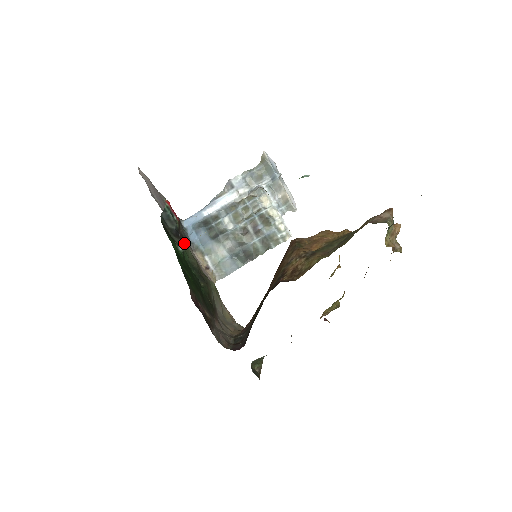
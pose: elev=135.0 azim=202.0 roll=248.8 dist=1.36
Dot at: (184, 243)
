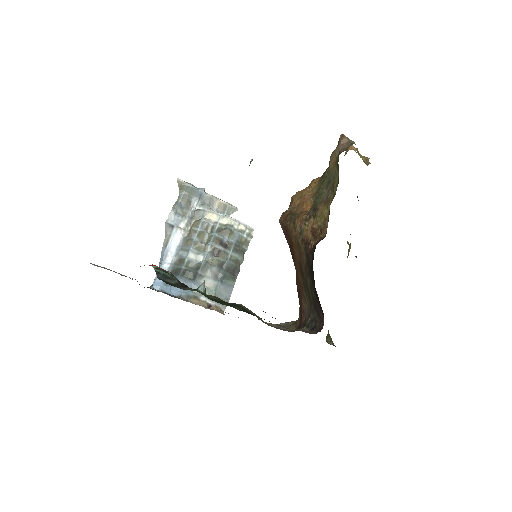
Dot at: (201, 284)
